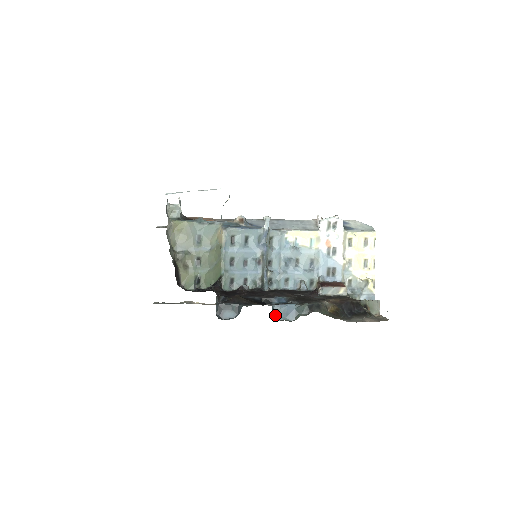
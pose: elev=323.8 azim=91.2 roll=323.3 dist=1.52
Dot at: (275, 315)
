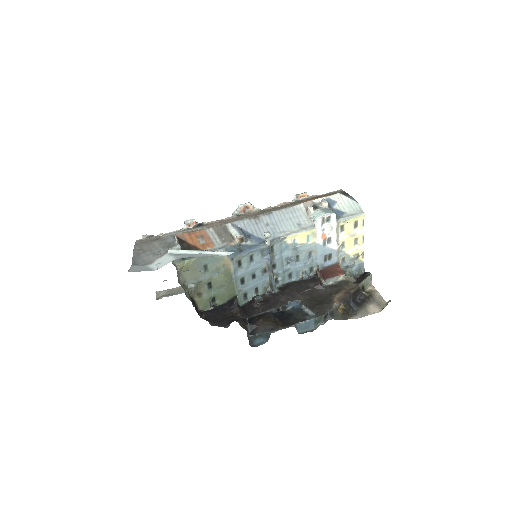
Dot at: (298, 330)
